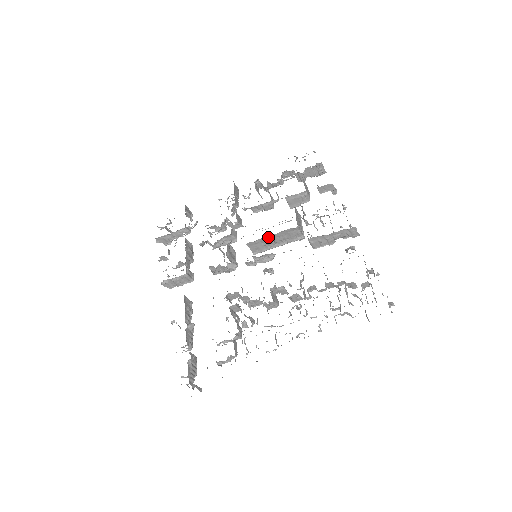
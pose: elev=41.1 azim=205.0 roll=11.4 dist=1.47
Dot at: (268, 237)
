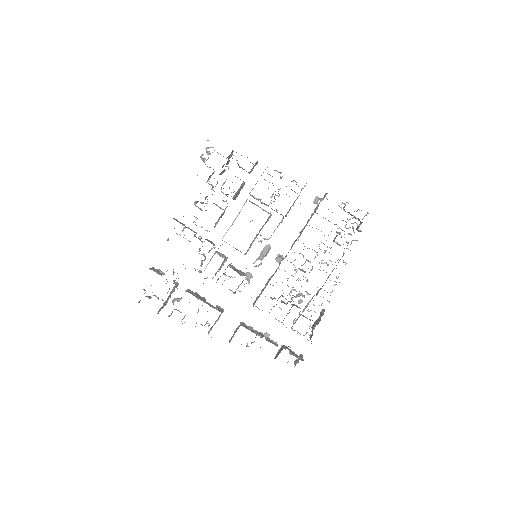
Dot at: occluded
